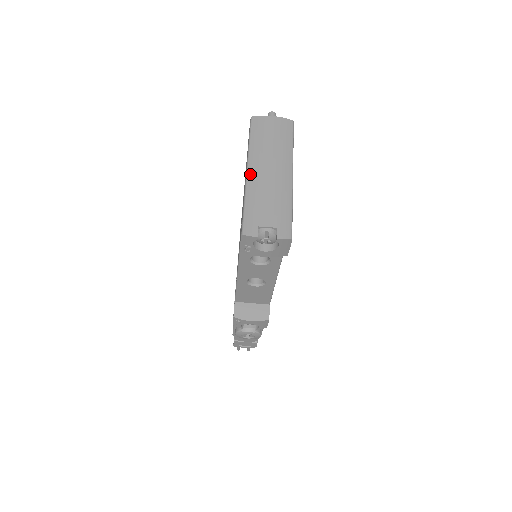
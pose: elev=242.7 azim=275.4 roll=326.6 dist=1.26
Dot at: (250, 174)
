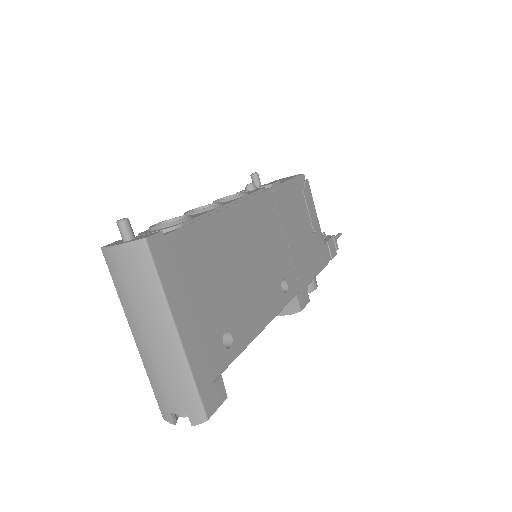
Dot at: (137, 343)
